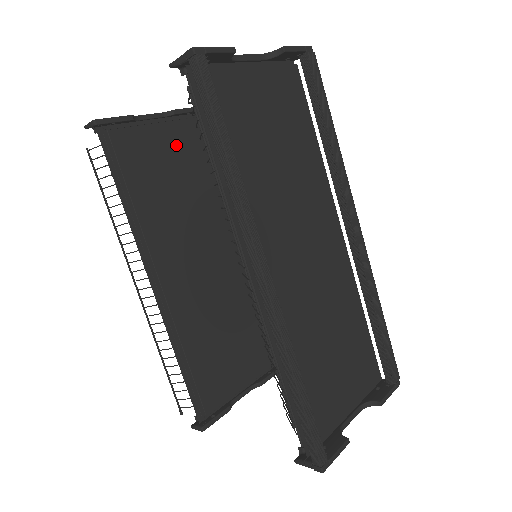
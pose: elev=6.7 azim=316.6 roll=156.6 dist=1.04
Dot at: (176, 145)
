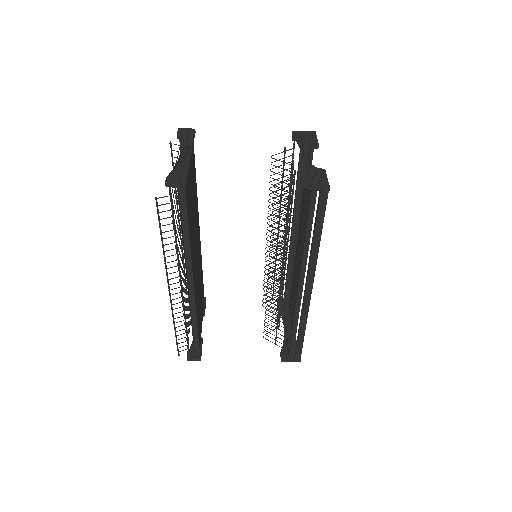
Dot at: (192, 173)
